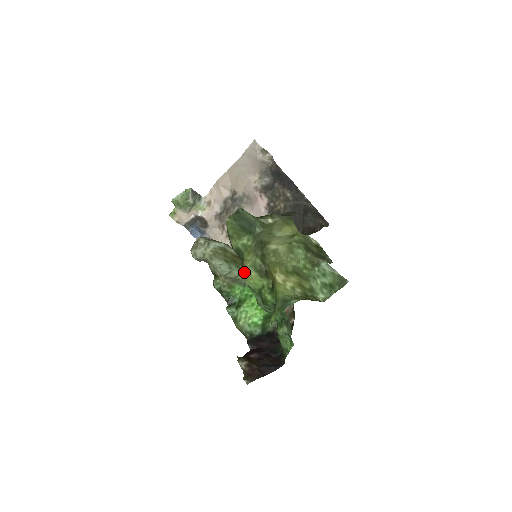
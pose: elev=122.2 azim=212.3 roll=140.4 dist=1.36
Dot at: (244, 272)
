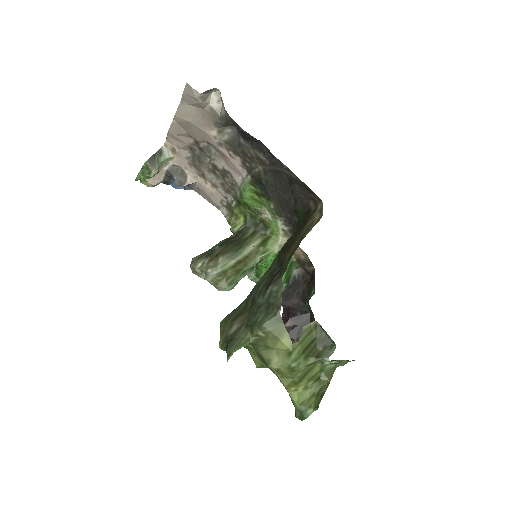
Dot at: (256, 365)
